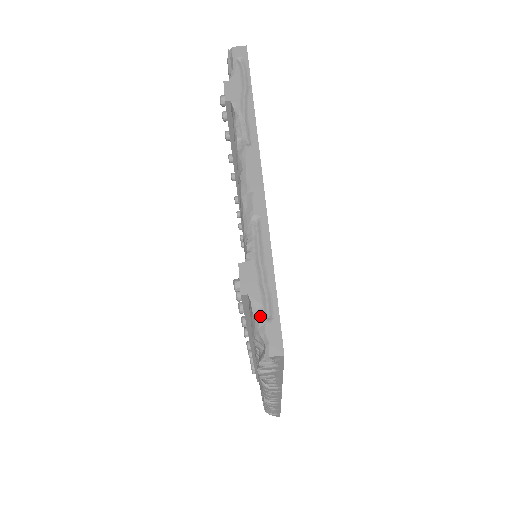
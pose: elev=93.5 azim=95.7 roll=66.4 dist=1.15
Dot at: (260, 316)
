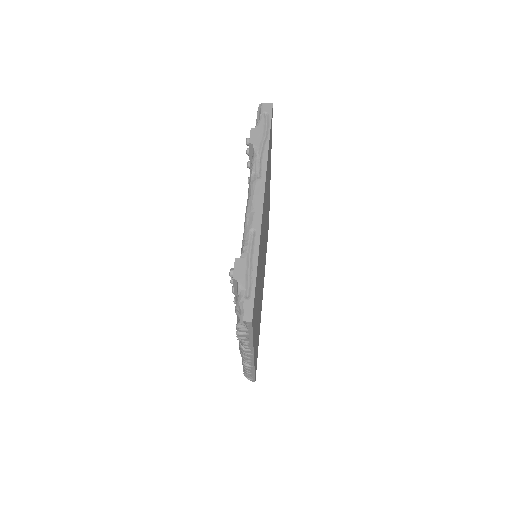
Dot at: (242, 295)
